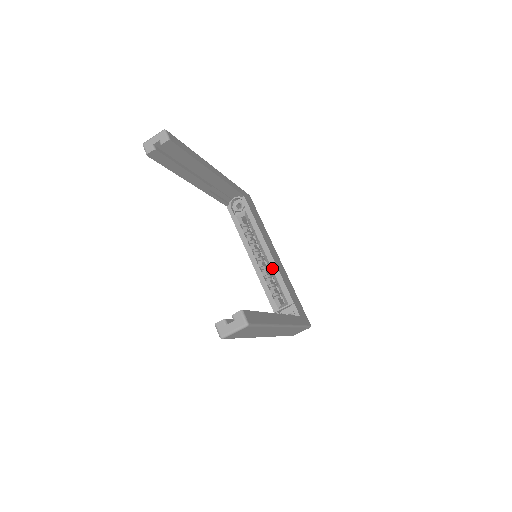
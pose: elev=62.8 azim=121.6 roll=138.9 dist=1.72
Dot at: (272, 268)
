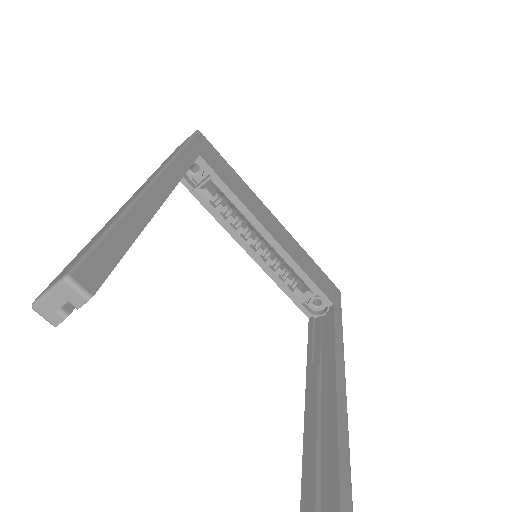
Dot at: (279, 255)
